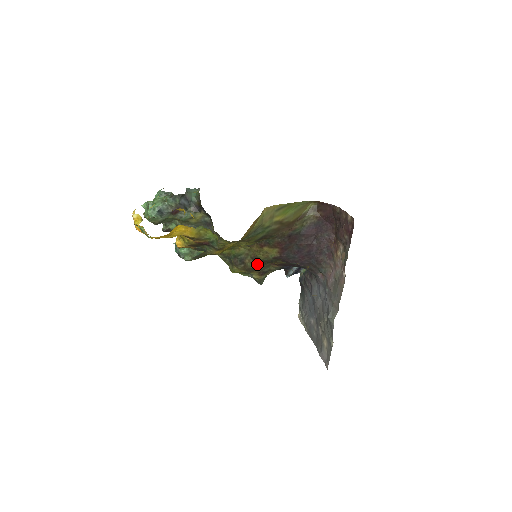
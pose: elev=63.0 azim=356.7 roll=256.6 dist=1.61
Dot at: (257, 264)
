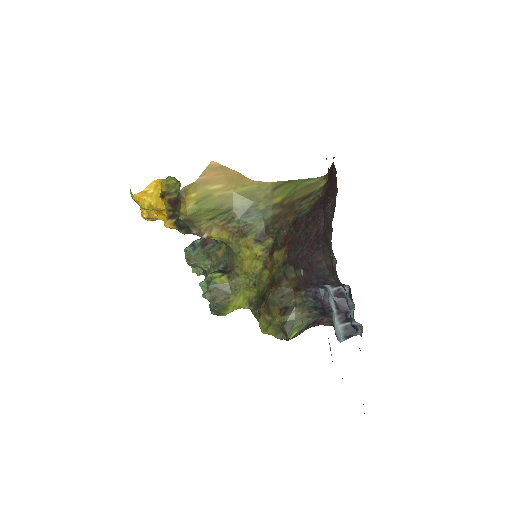
Dot at: (274, 290)
